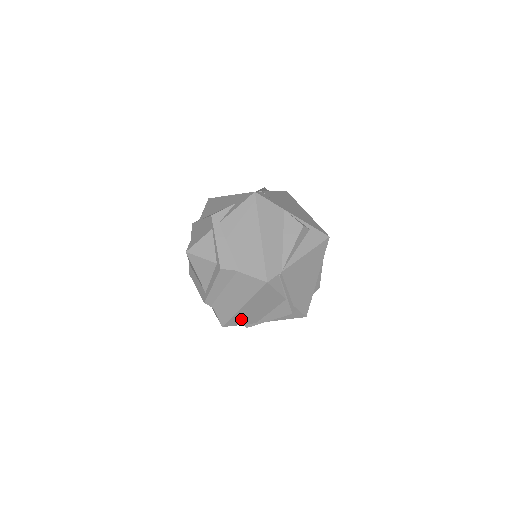
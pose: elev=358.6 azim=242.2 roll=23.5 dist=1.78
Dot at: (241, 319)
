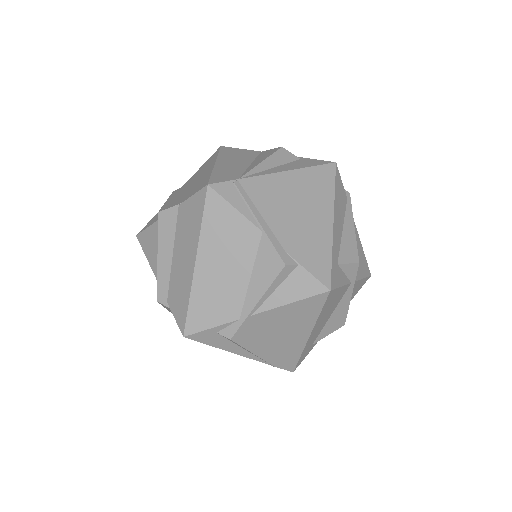
Dot at: (207, 307)
